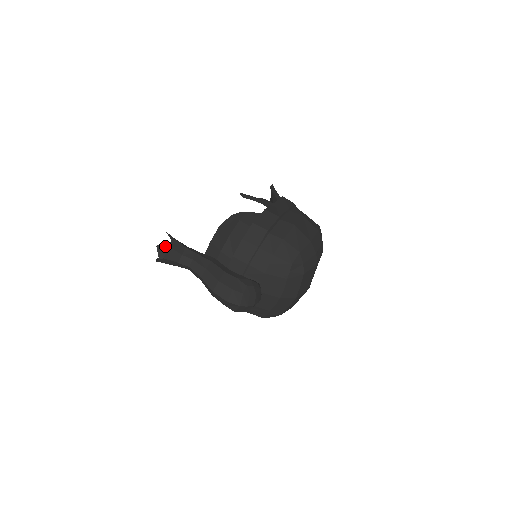
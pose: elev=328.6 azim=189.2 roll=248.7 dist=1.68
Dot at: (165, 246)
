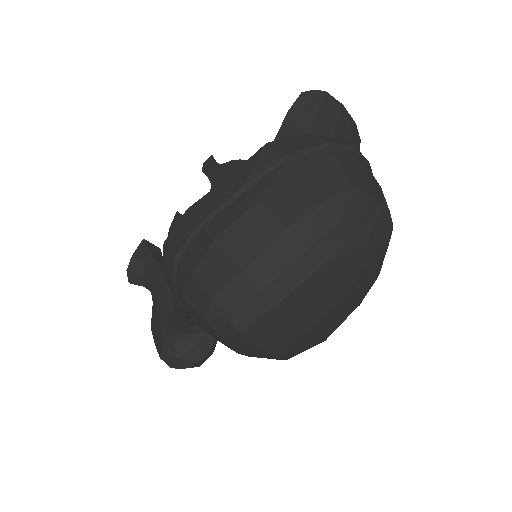
Dot at: occluded
